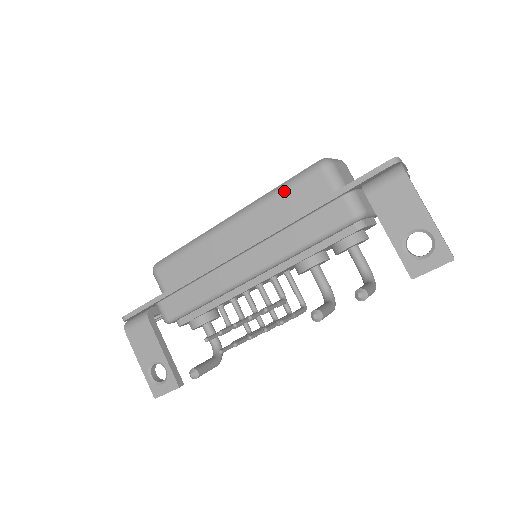
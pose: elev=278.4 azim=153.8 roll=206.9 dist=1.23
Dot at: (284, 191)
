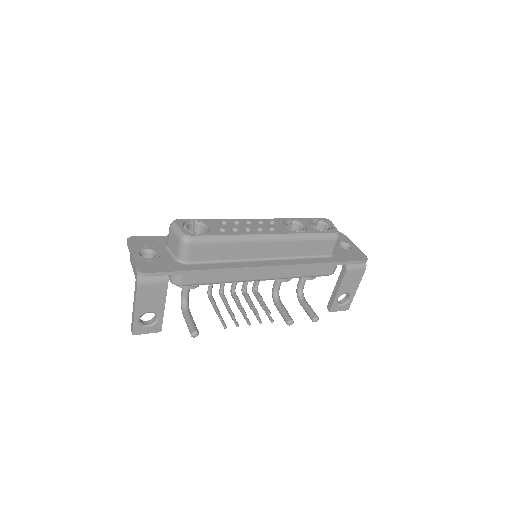
Dot at: (312, 241)
